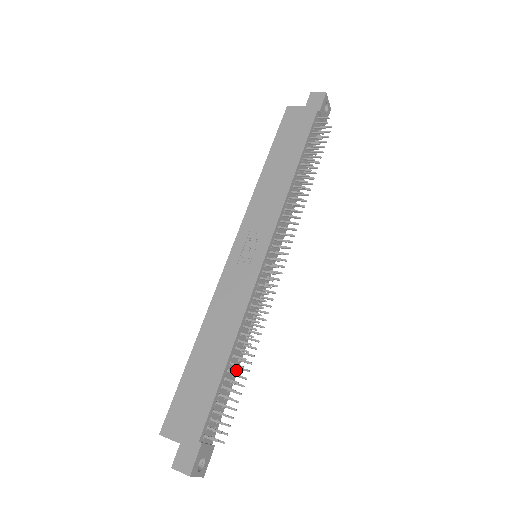
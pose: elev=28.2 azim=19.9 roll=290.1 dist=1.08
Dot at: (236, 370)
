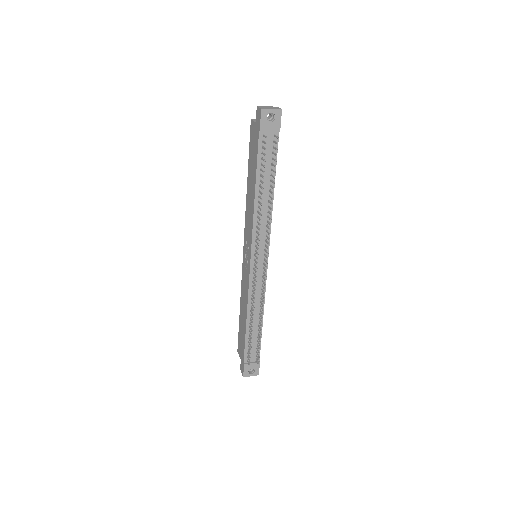
Dot at: (260, 326)
